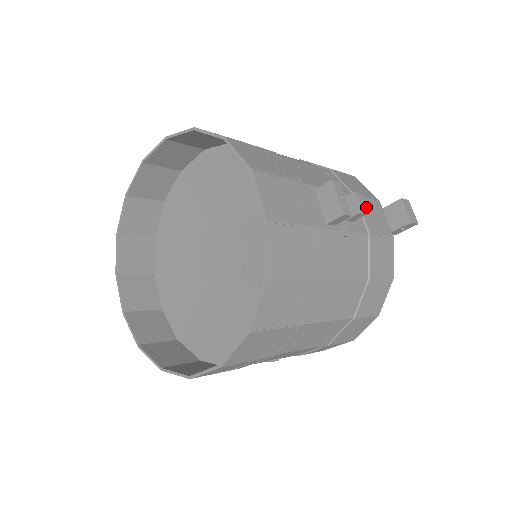
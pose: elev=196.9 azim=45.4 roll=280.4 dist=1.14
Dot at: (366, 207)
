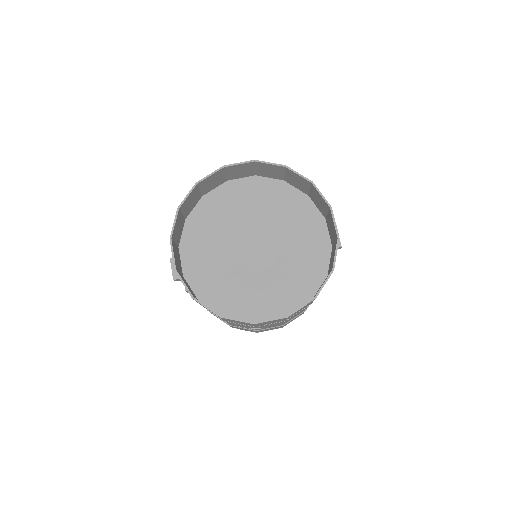
Dot at: occluded
